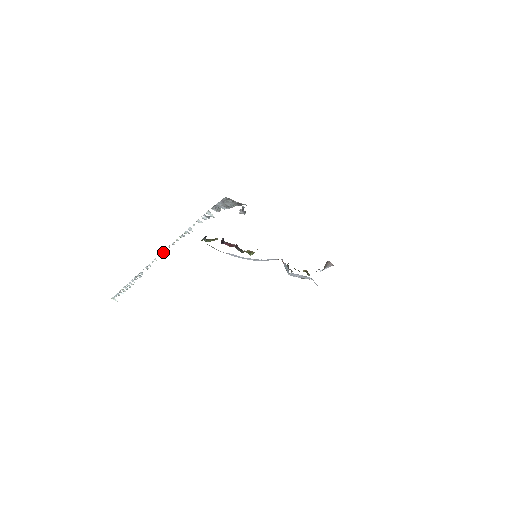
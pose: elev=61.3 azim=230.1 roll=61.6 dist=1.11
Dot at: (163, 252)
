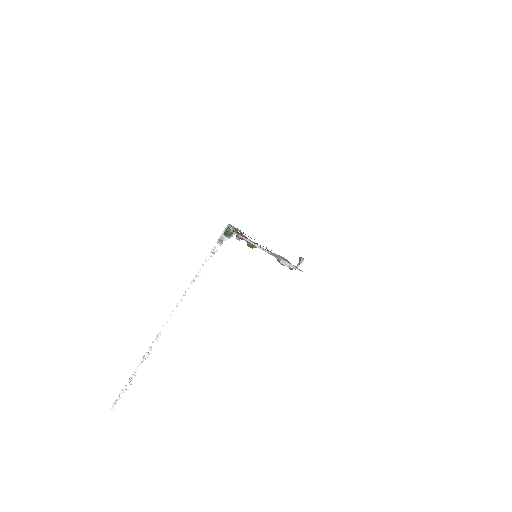
Dot at: (174, 309)
